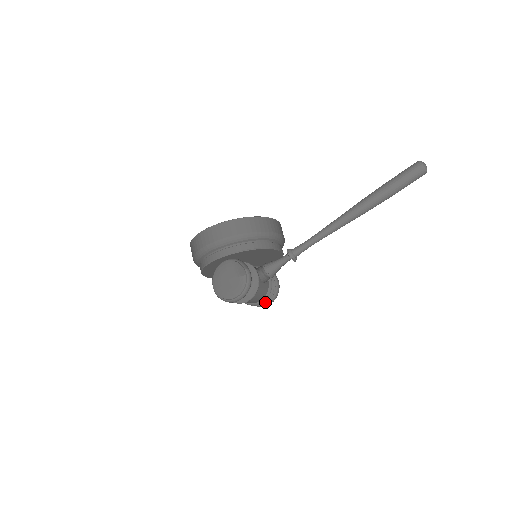
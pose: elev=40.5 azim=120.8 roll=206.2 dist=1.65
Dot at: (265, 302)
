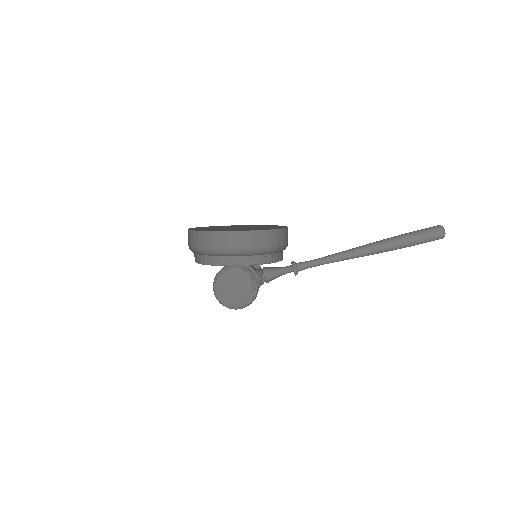
Dot at: occluded
